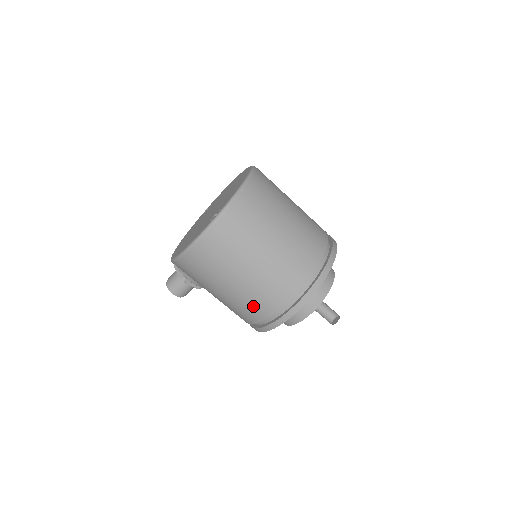
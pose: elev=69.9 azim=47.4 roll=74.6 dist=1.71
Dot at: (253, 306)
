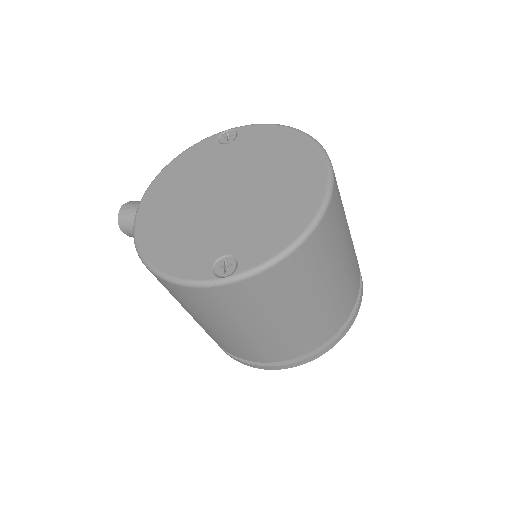
Dot at: (214, 339)
